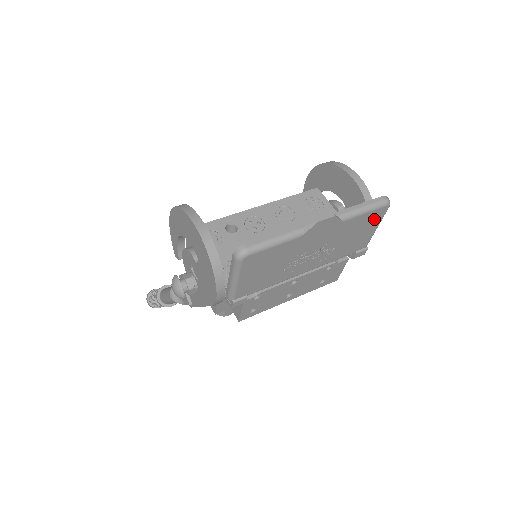
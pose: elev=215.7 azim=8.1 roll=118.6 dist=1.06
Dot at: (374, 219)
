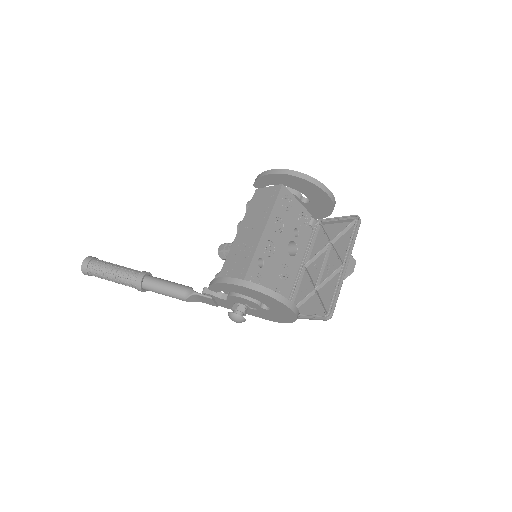
Dot at: (348, 228)
